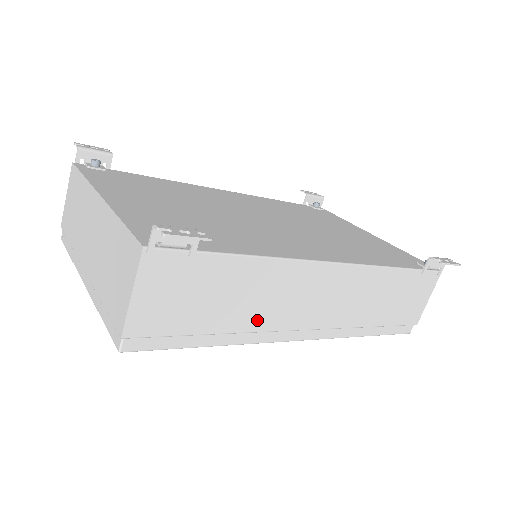
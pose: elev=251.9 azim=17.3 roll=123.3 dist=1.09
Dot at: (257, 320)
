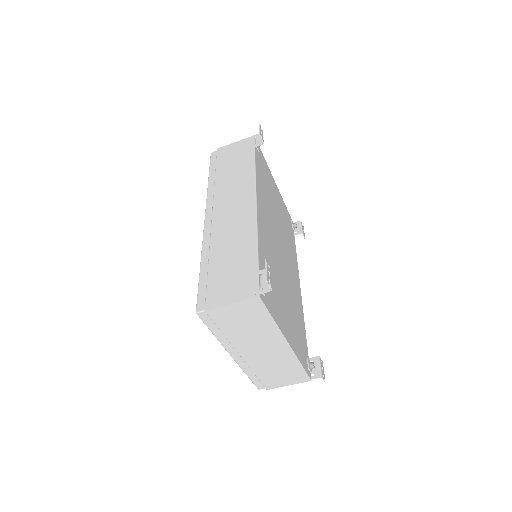
Dot at: occluded
